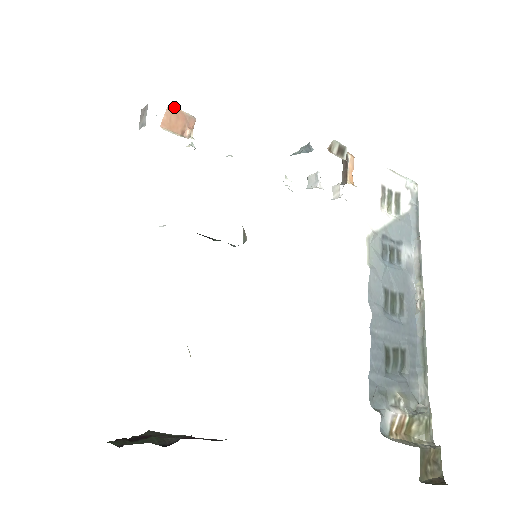
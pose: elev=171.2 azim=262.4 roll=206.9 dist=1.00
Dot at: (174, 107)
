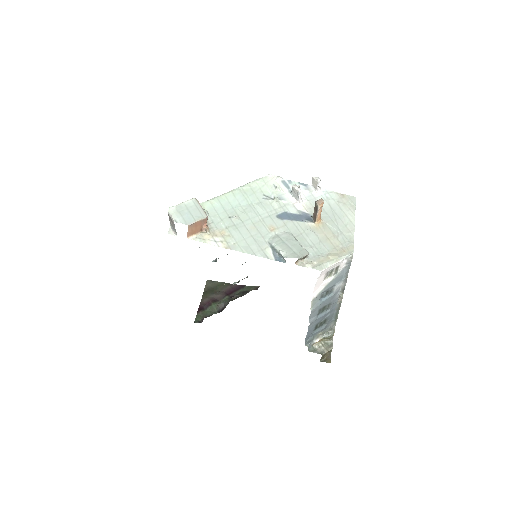
Dot at: (192, 223)
